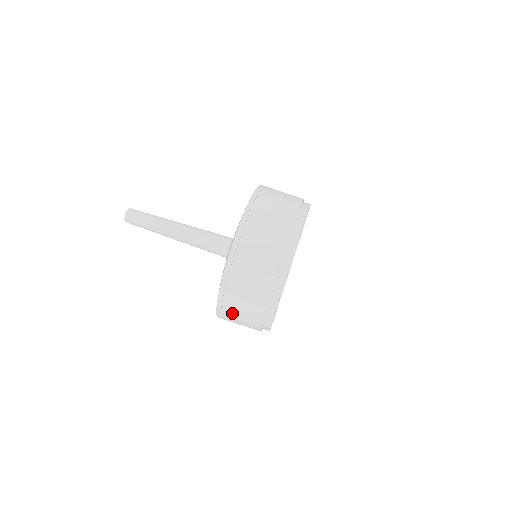
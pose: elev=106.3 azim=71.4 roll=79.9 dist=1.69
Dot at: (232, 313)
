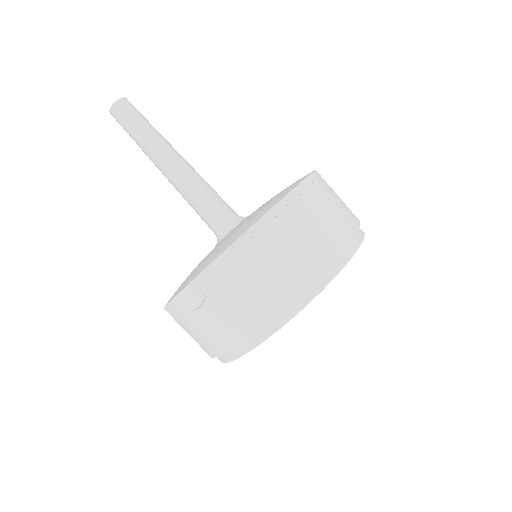
Dot at: (213, 299)
